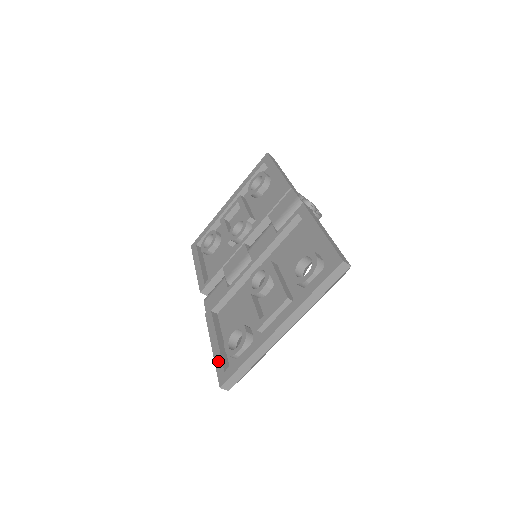
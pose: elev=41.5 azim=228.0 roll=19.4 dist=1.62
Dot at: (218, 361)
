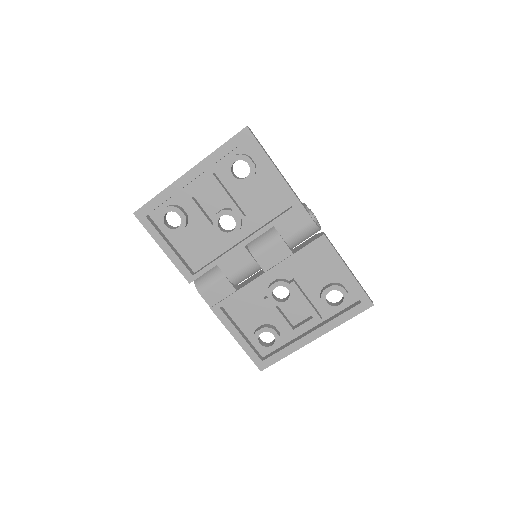
Dot at: (251, 353)
